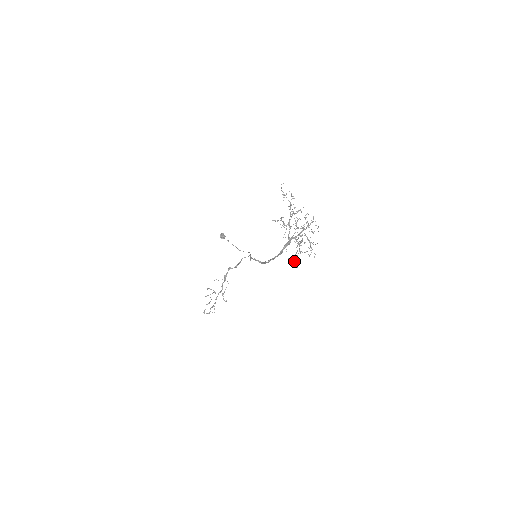
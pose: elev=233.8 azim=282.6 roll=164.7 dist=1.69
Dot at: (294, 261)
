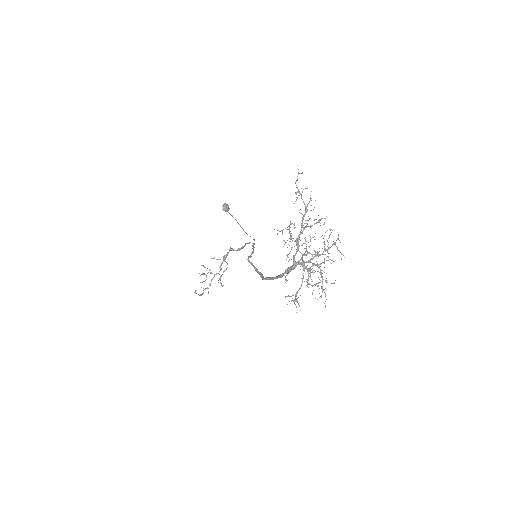
Dot at: (293, 301)
